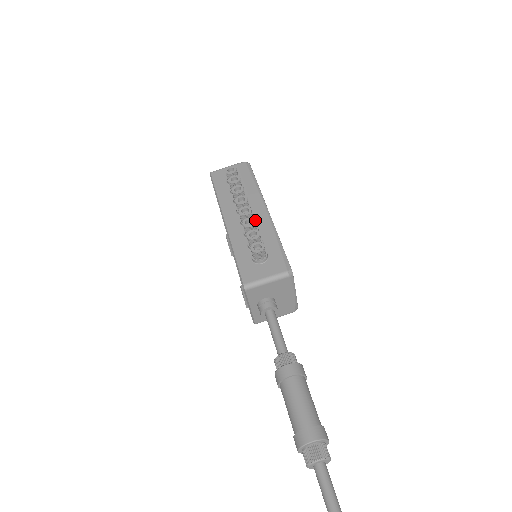
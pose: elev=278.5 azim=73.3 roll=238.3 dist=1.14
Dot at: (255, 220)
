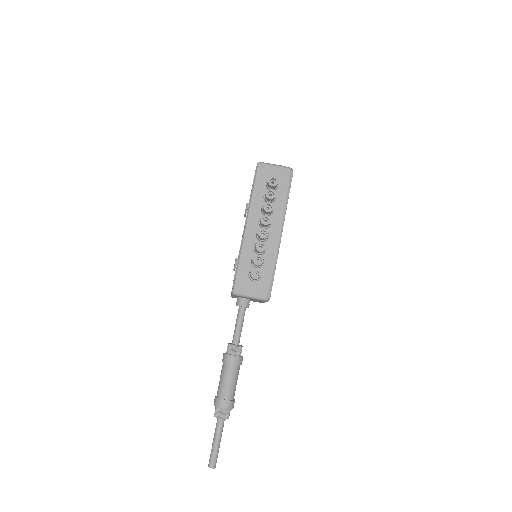
Dot at: (268, 238)
